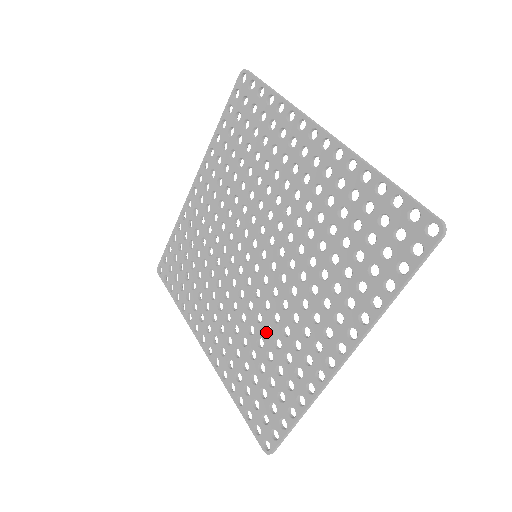
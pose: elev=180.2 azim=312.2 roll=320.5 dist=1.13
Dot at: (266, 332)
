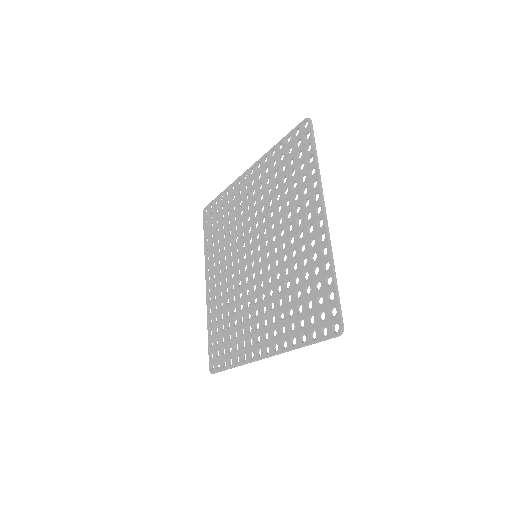
Dot at: (240, 306)
